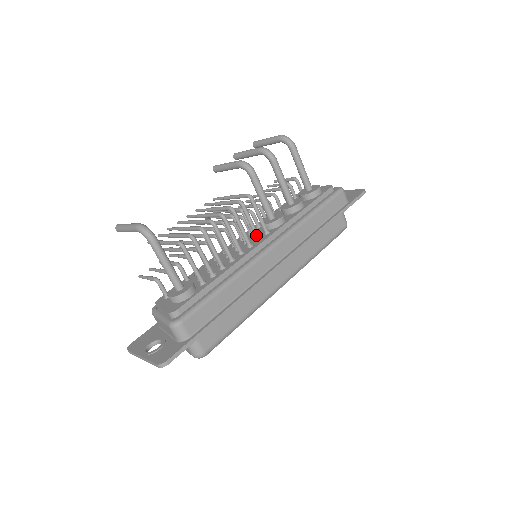
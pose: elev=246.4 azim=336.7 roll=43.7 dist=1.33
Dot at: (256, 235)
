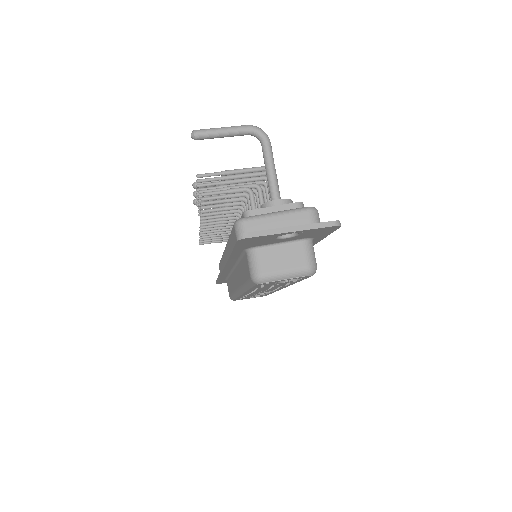
Dot at: occluded
